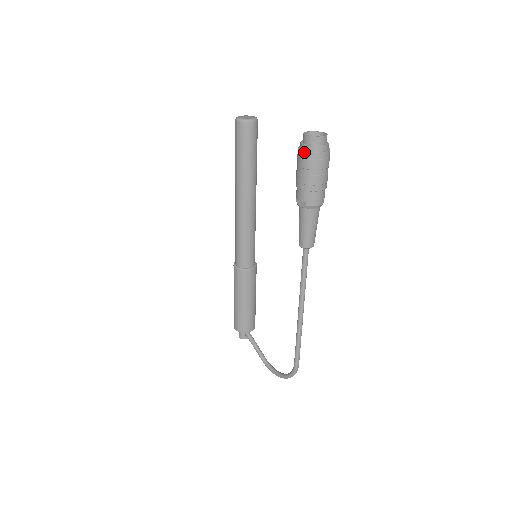
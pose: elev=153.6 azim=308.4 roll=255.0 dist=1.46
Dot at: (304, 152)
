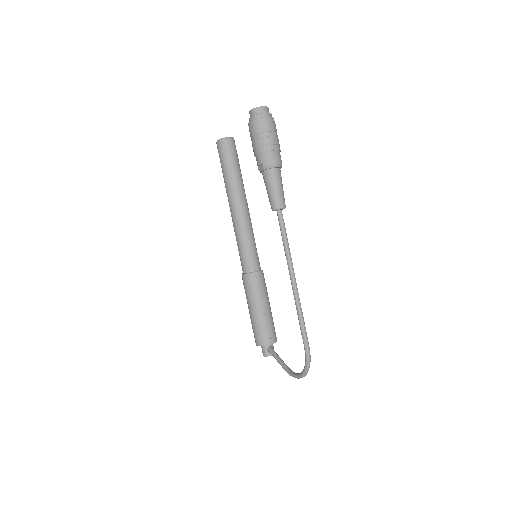
Dot at: (250, 122)
